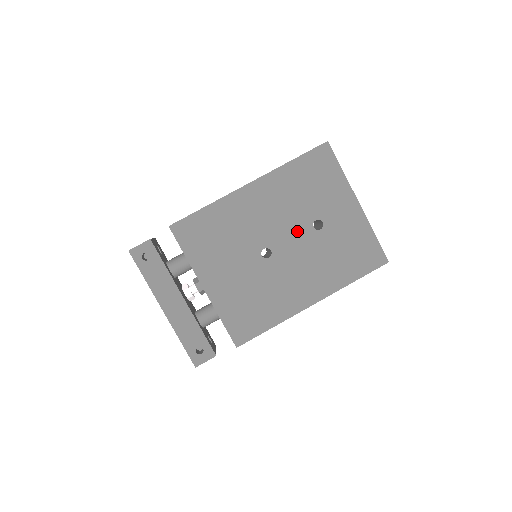
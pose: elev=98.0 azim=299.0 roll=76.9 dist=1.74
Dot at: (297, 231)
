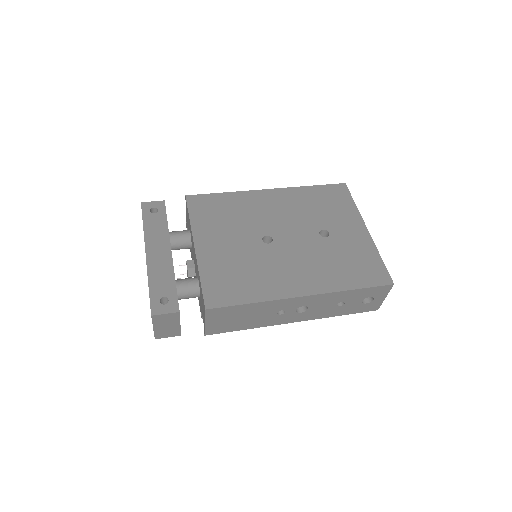
Dot at: (302, 232)
